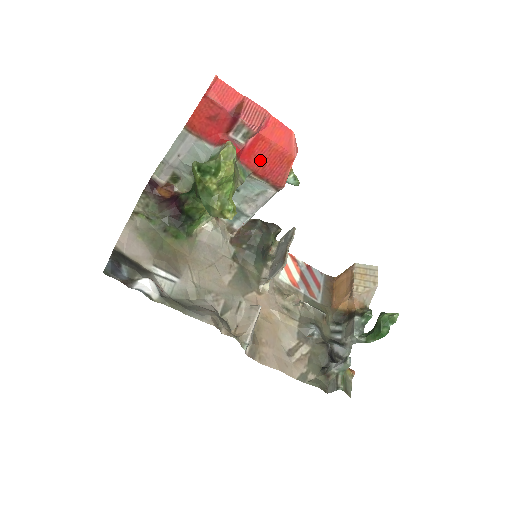
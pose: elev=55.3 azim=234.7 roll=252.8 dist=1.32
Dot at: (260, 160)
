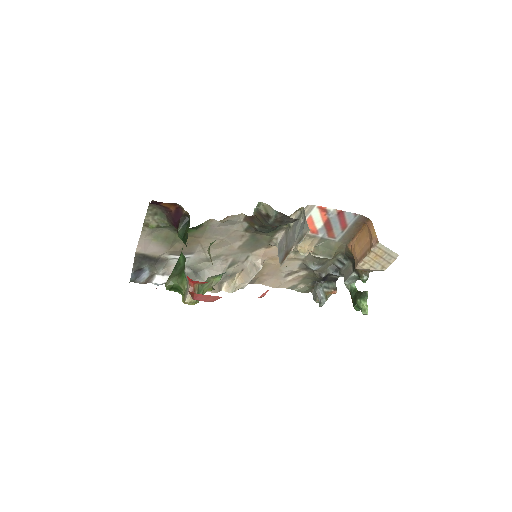
Dot at: occluded
